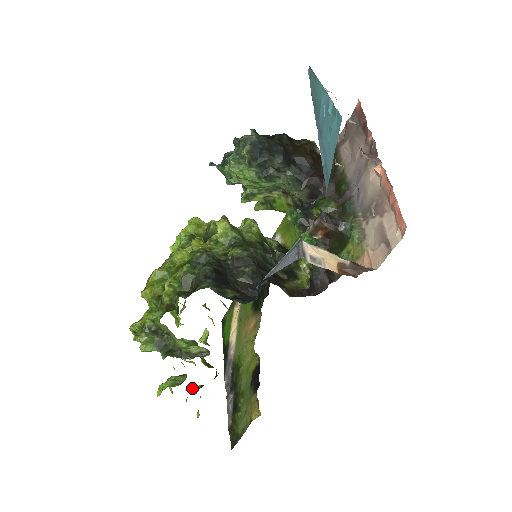
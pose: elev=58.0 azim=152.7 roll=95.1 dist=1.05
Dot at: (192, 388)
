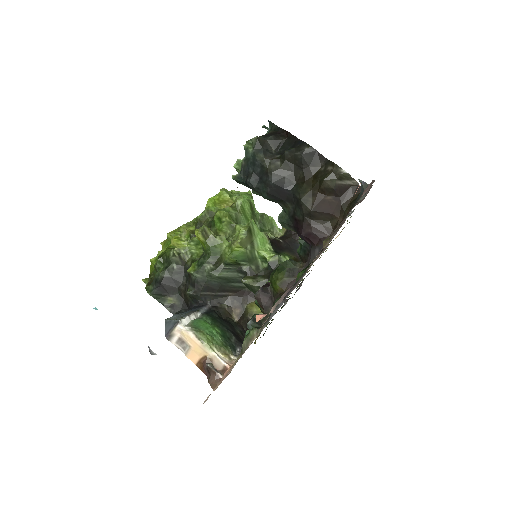
Dot at: occluded
